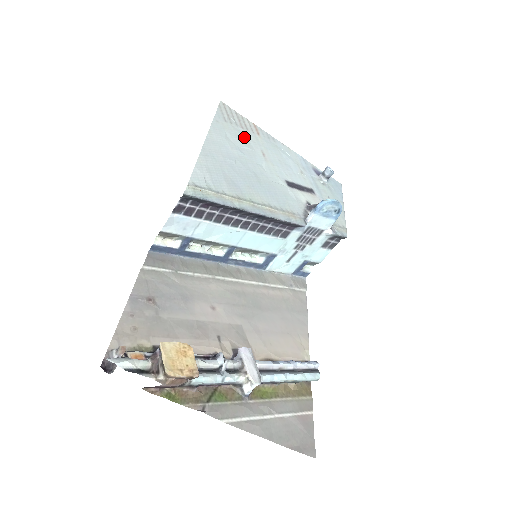
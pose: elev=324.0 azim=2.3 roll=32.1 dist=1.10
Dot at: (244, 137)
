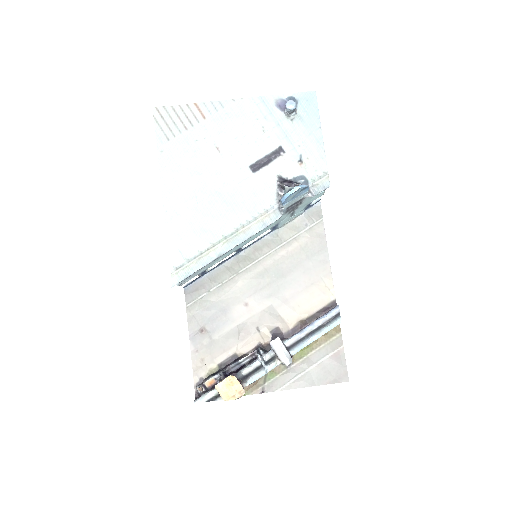
Dot at: (192, 144)
